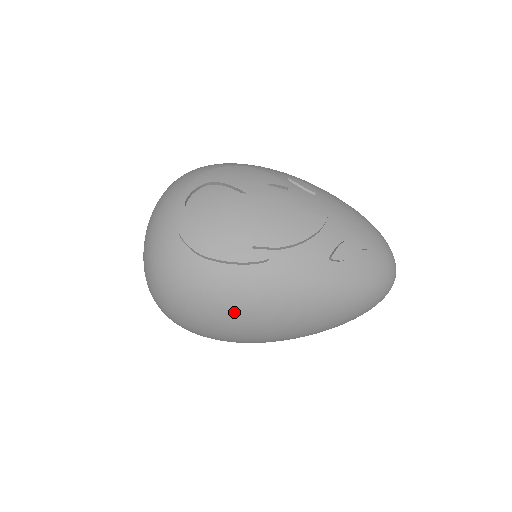
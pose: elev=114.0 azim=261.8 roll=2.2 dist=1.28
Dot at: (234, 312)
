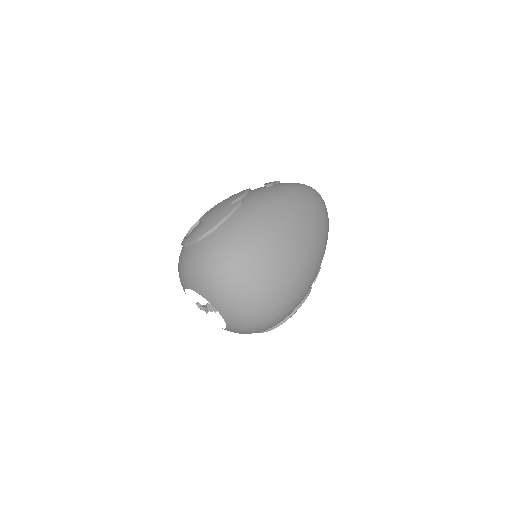
Dot at: (260, 230)
